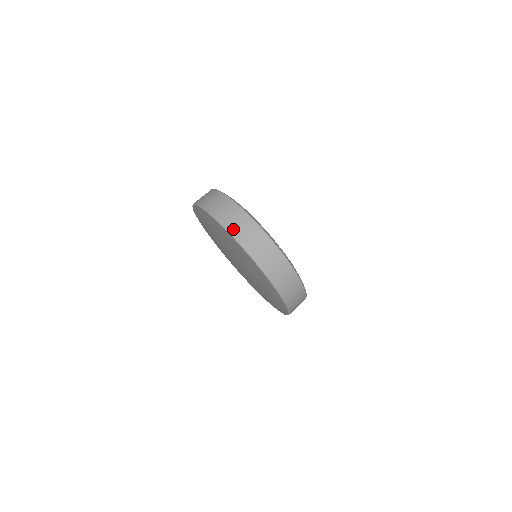
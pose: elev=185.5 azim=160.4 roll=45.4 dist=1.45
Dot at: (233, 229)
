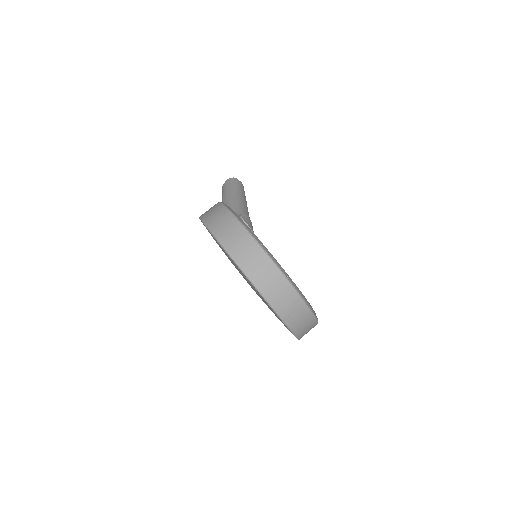
Dot at: (284, 313)
